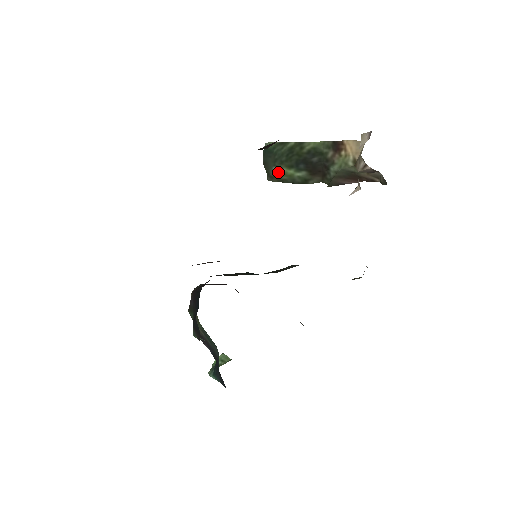
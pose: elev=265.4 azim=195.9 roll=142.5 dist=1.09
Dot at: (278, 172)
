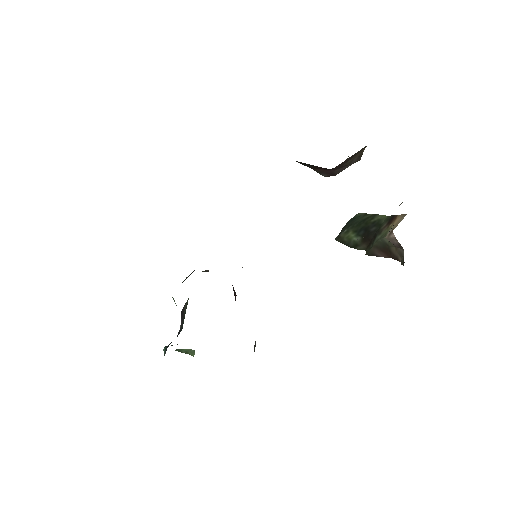
Dot at: (345, 234)
